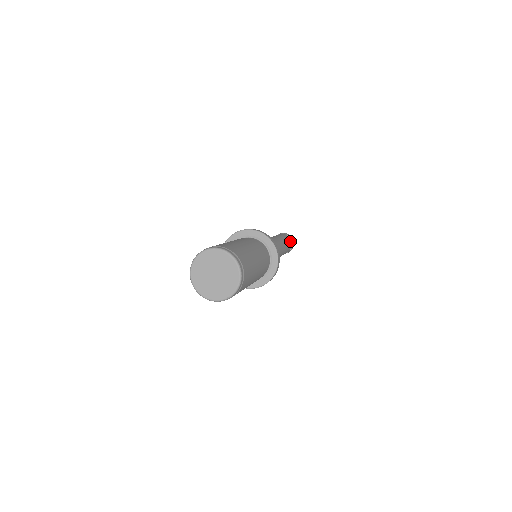
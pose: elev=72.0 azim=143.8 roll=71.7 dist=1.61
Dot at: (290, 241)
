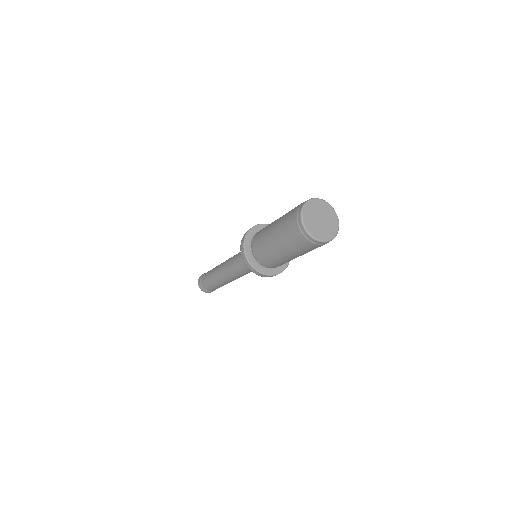
Dot at: occluded
